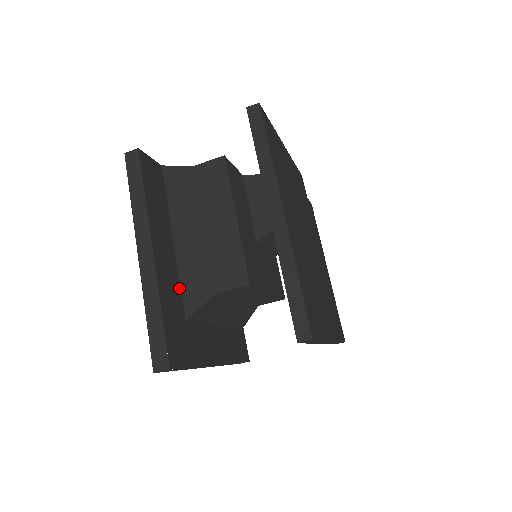
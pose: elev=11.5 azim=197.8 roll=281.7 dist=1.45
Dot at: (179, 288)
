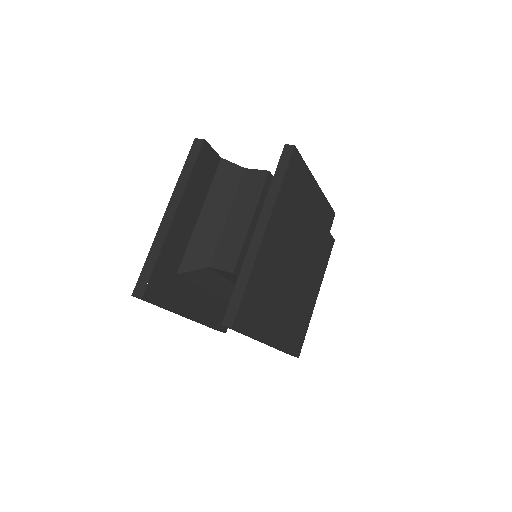
Dot at: (184, 250)
